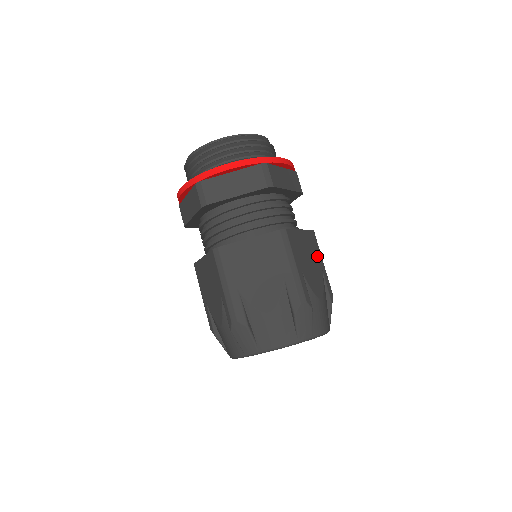
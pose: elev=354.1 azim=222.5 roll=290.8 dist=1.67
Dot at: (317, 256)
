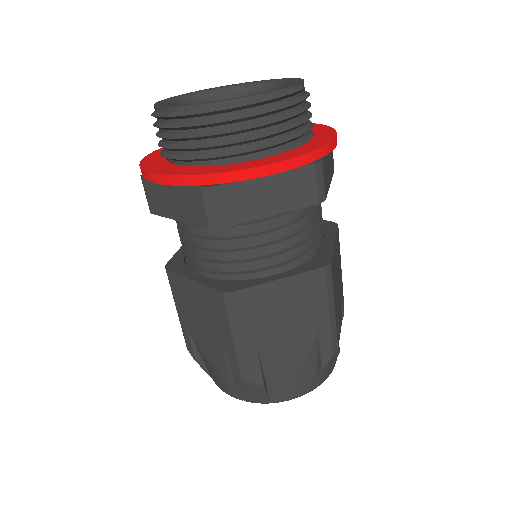
Dot at: (339, 264)
